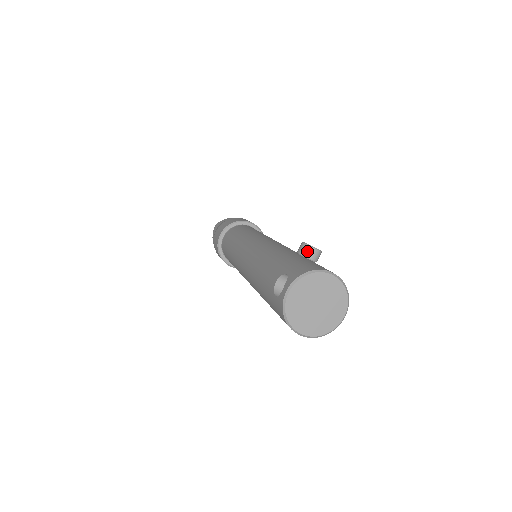
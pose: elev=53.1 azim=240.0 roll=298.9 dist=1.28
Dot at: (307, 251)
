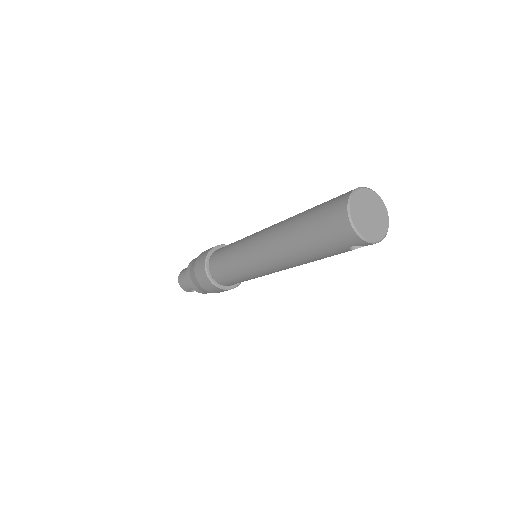
Dot at: occluded
